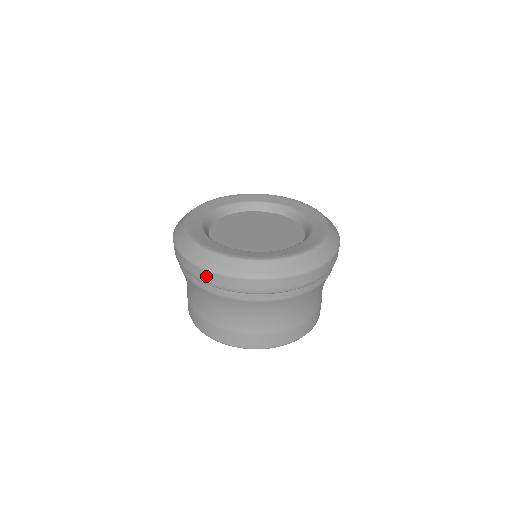
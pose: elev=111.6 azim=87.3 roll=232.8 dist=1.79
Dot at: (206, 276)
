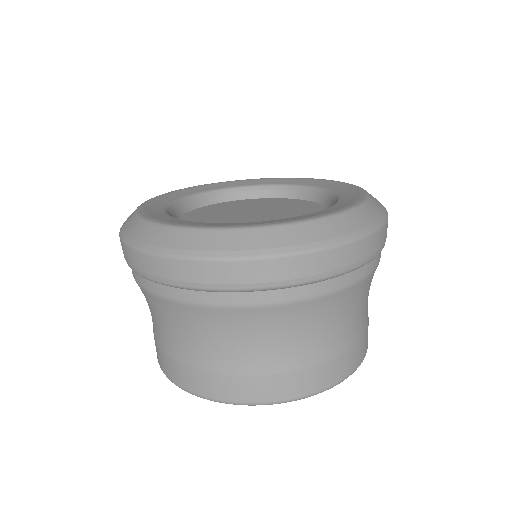
Dot at: (183, 271)
